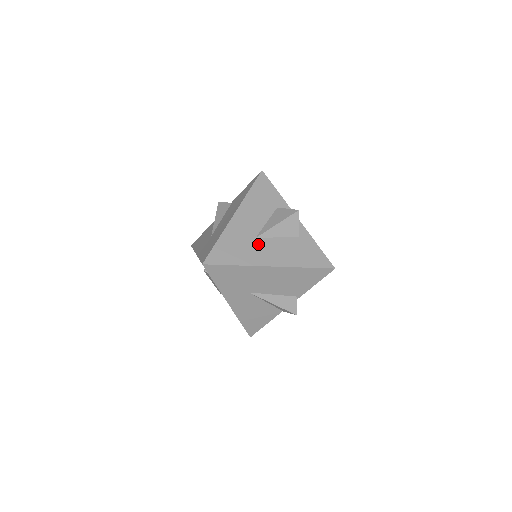
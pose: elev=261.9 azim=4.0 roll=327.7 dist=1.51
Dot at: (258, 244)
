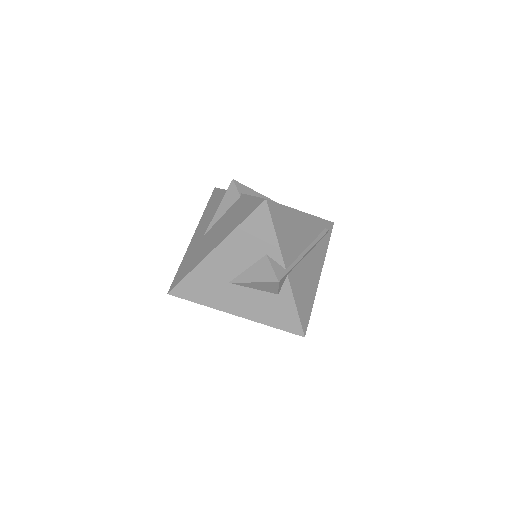
Dot at: (229, 290)
